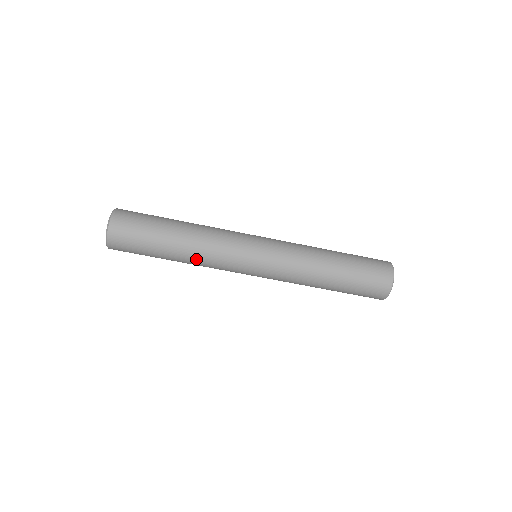
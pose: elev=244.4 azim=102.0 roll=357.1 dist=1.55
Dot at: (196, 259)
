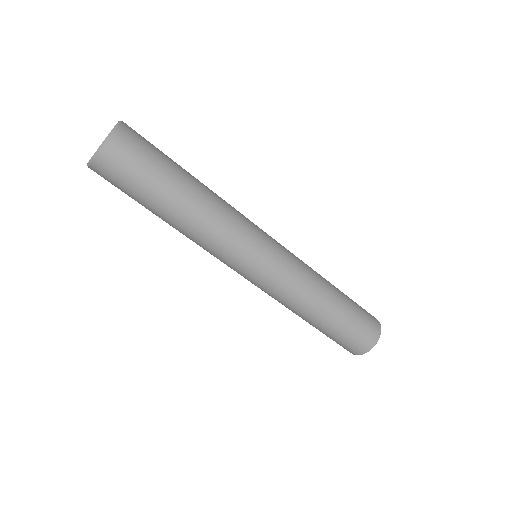
Dot at: (191, 234)
